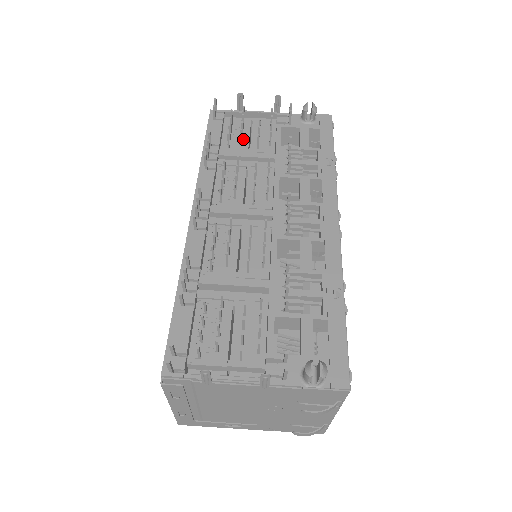
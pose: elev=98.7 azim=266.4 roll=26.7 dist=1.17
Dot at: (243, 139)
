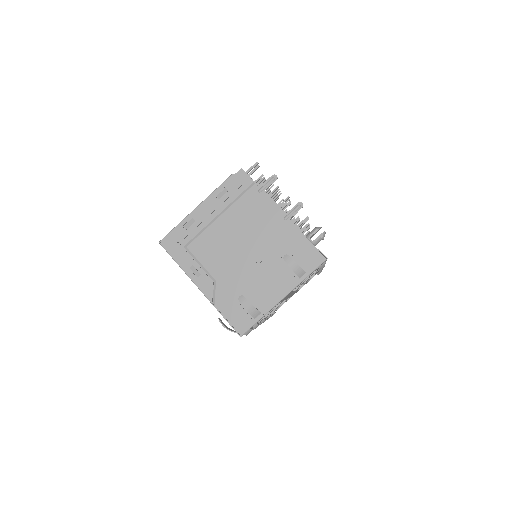
Dot at: occluded
